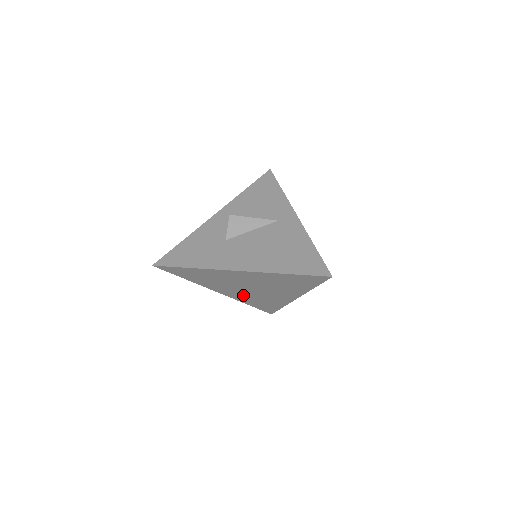
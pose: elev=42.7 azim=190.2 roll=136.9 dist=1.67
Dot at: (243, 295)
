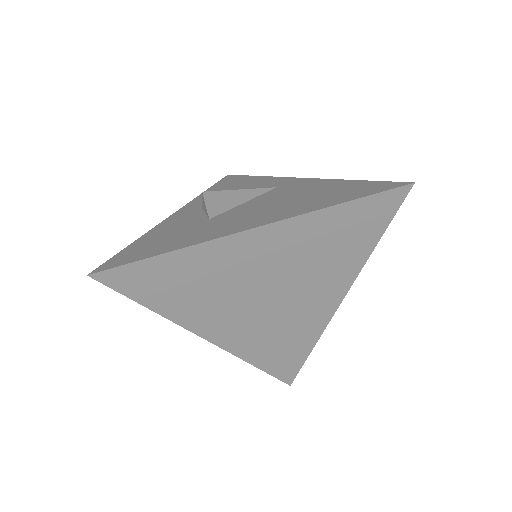
Dot at: (251, 331)
